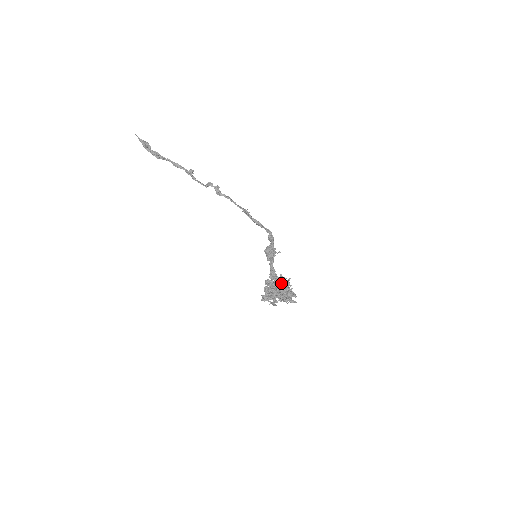
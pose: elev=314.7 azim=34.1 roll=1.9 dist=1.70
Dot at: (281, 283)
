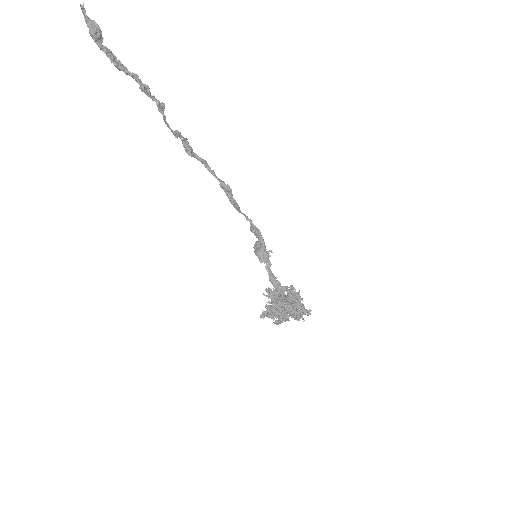
Dot at: (291, 296)
